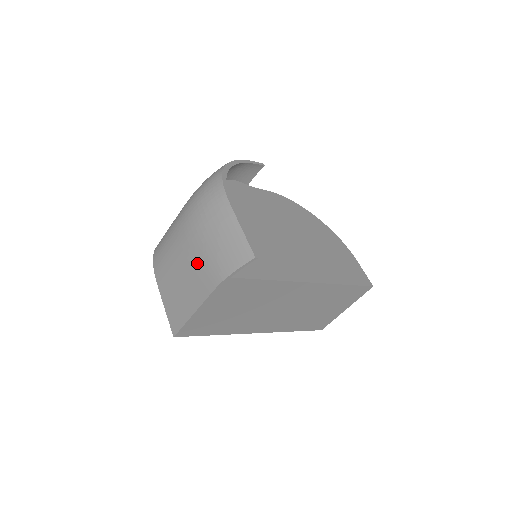
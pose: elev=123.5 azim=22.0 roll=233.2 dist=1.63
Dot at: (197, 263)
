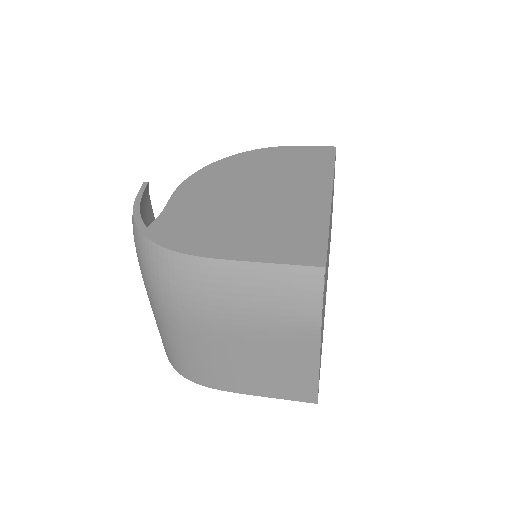
Dot at: (265, 339)
